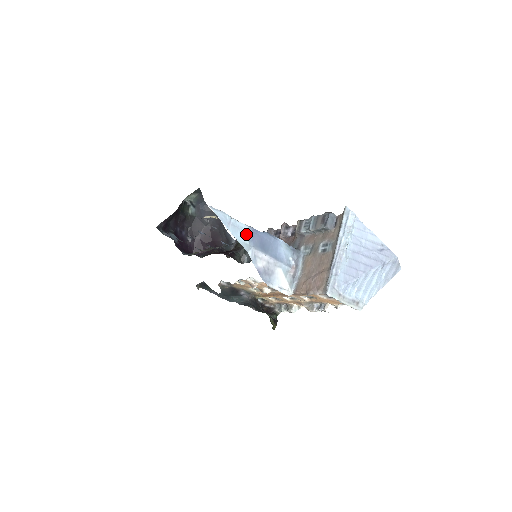
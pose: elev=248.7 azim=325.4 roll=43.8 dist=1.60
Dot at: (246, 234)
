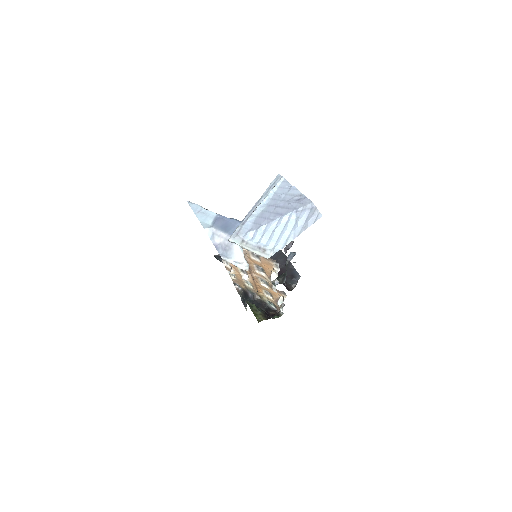
Dot at: (212, 219)
